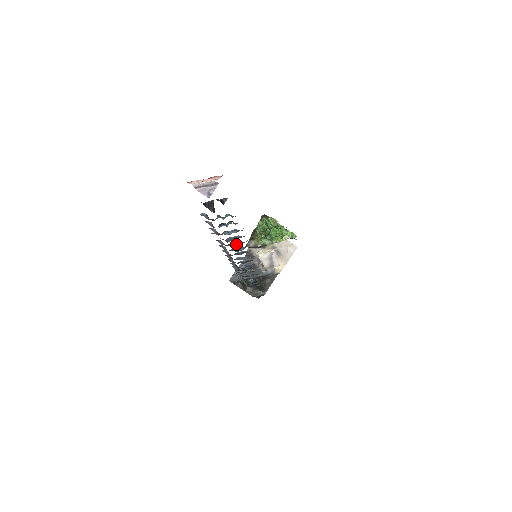
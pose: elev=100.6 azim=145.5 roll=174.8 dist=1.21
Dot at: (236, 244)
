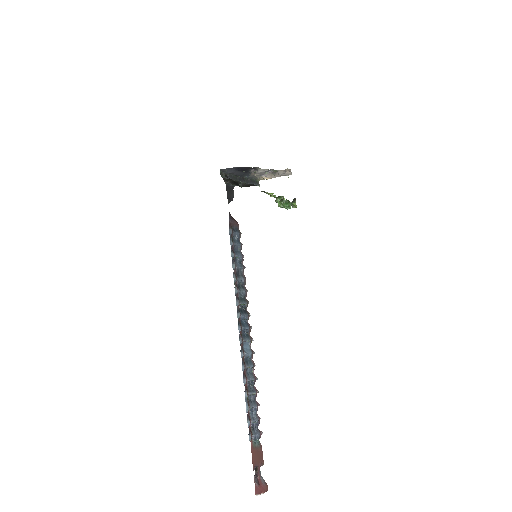
Dot at: (251, 384)
